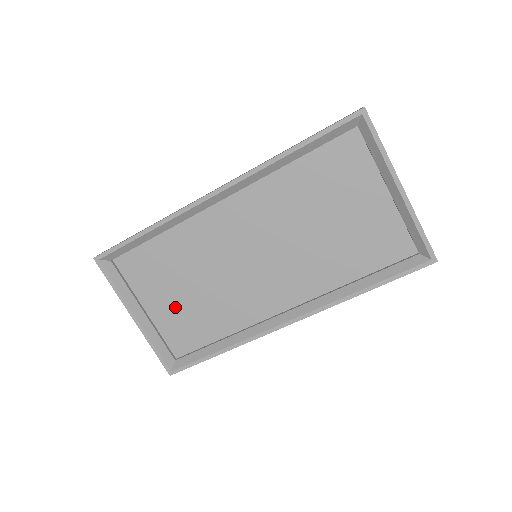
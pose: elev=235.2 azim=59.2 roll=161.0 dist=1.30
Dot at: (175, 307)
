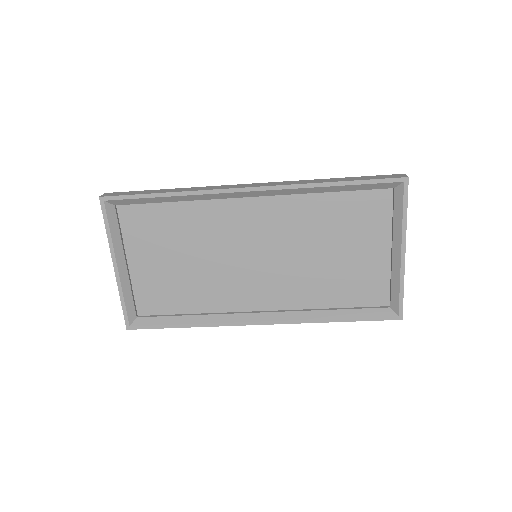
Dot at: (159, 271)
